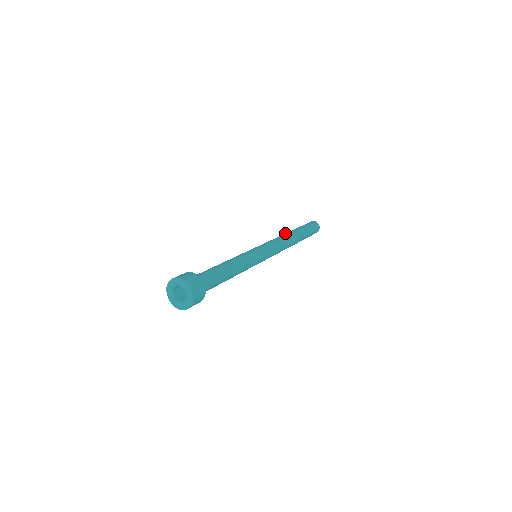
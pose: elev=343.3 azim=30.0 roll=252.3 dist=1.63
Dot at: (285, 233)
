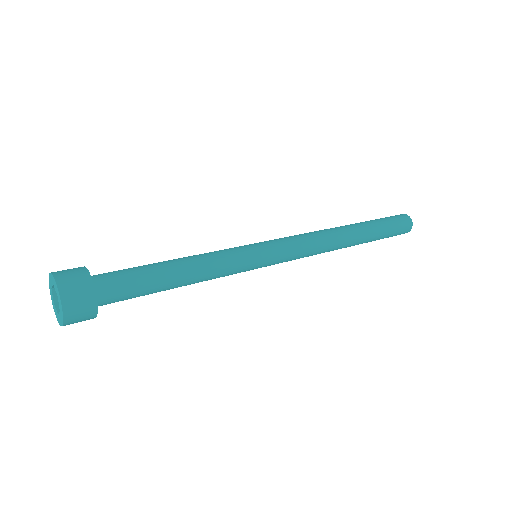
Dot at: occluded
